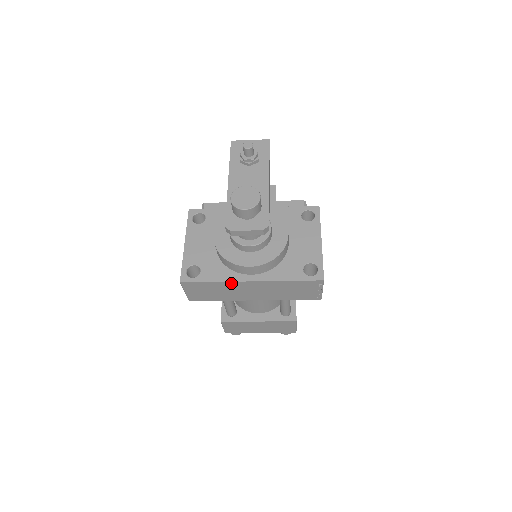
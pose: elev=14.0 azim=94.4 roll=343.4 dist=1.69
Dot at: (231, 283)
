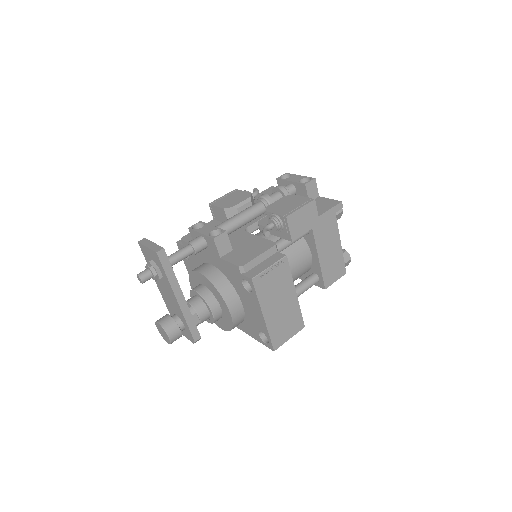
Dot at: occluded
